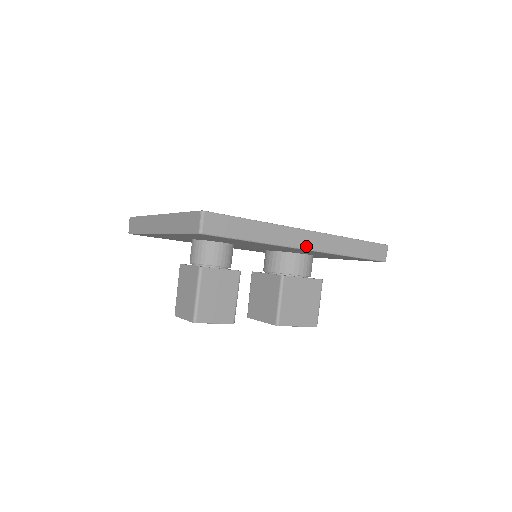
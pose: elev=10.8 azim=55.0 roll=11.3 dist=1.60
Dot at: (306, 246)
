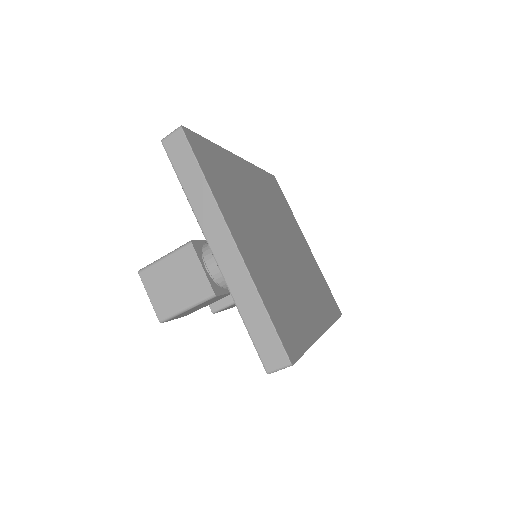
Dot at: occluded
